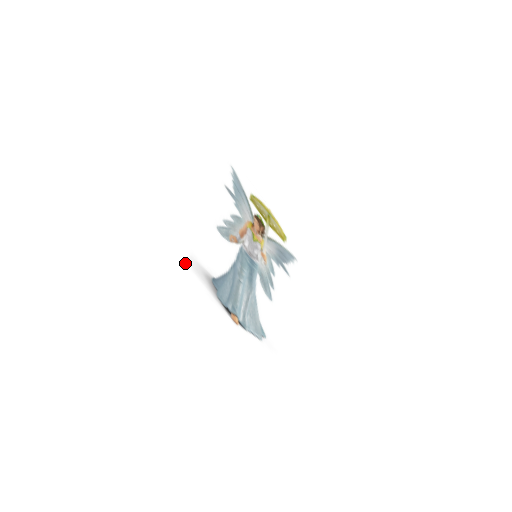
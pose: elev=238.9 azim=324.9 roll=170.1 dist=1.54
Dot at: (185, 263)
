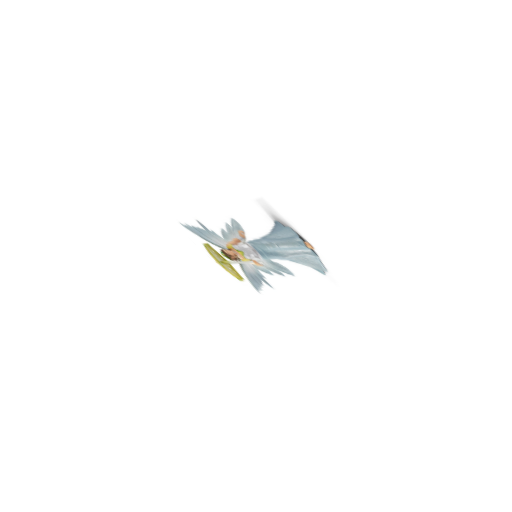
Dot at: (262, 196)
